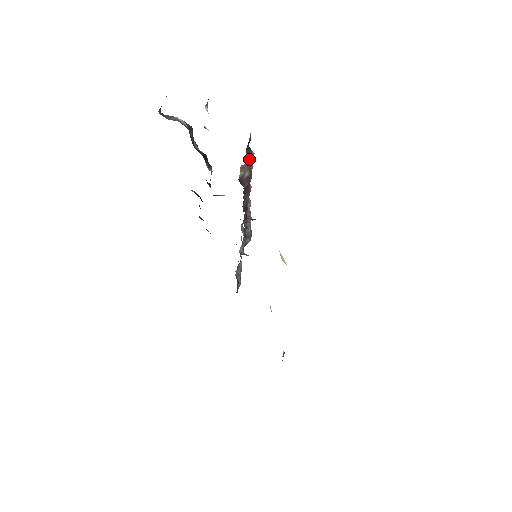
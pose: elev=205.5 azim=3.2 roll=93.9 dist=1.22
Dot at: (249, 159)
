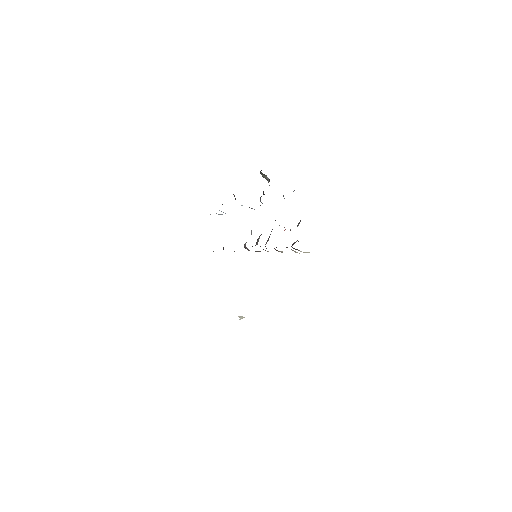
Dot at: occluded
